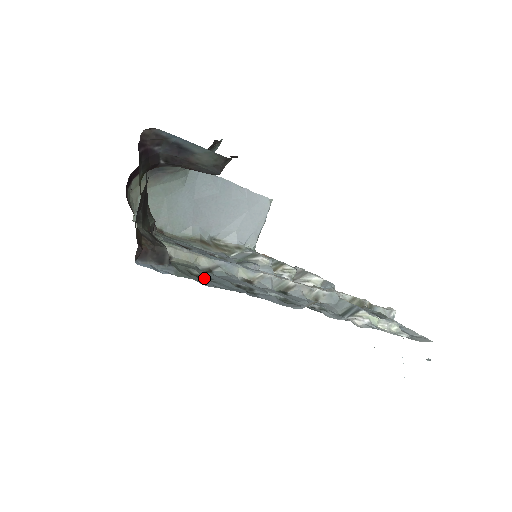
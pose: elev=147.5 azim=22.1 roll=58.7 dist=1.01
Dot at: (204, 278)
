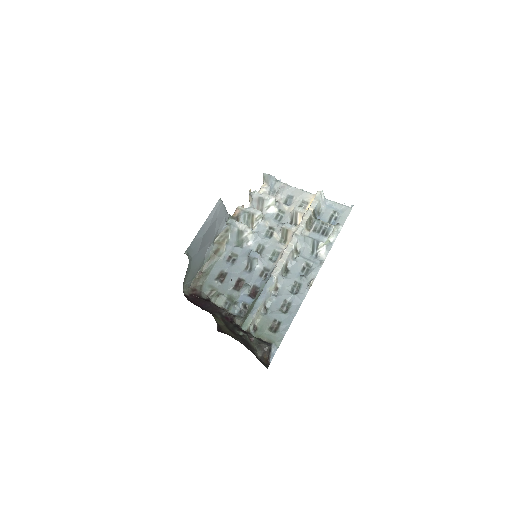
Dot at: (275, 324)
